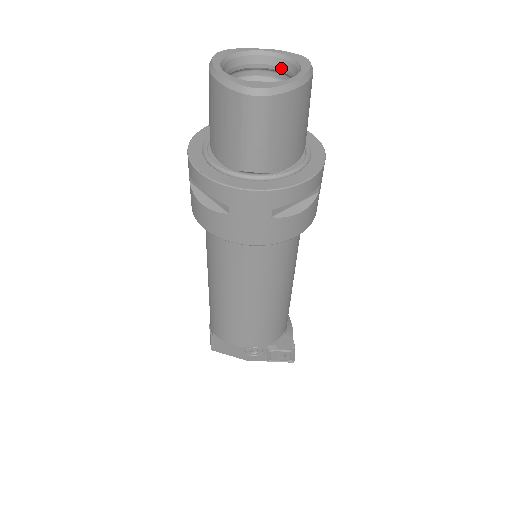
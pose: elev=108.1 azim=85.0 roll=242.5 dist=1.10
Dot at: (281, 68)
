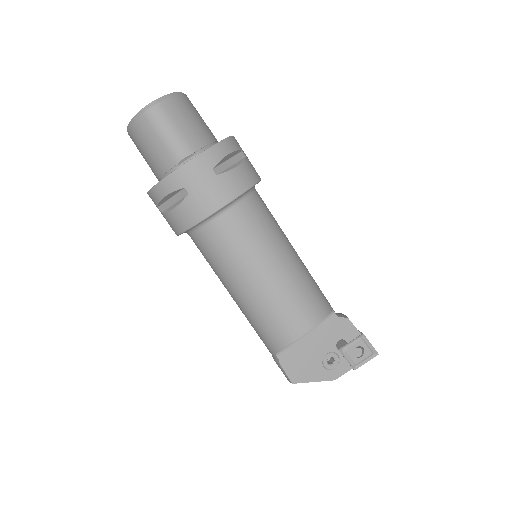
Dot at: occluded
